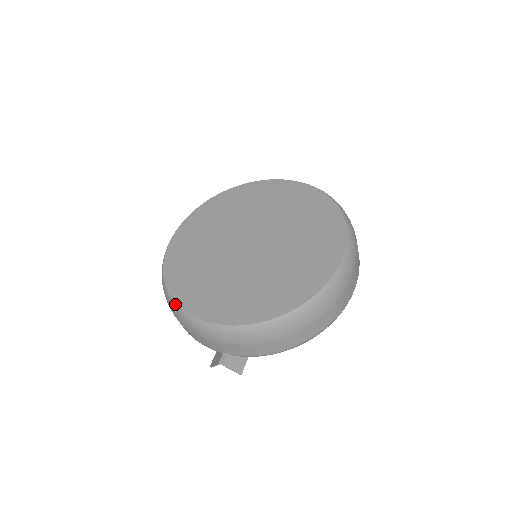
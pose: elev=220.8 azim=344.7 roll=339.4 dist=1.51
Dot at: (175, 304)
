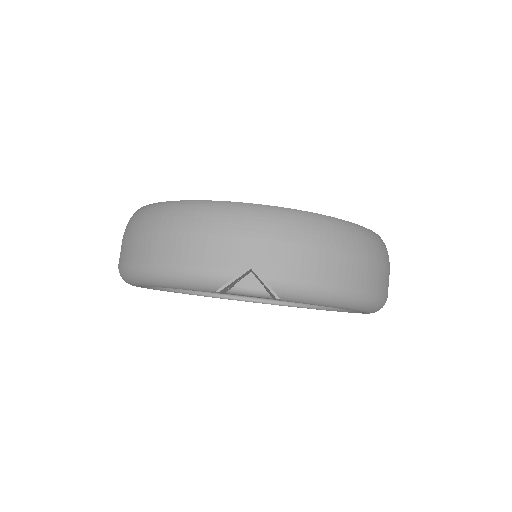
Dot at: (181, 201)
